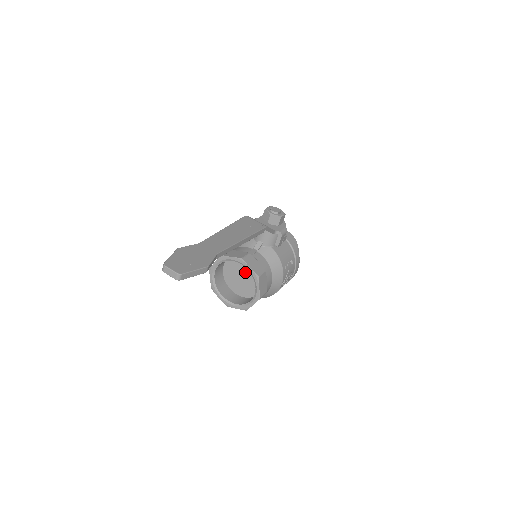
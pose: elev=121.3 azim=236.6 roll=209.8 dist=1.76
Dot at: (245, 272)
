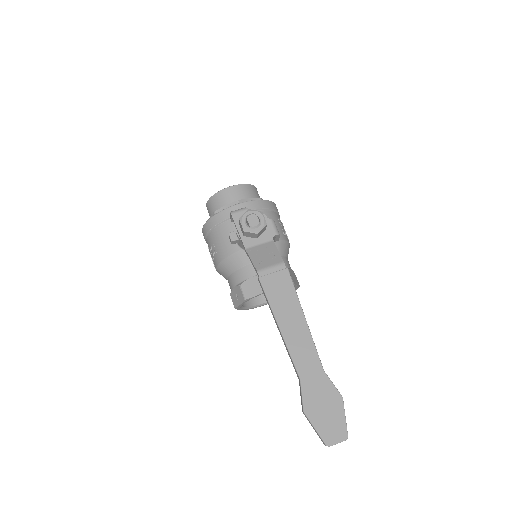
Dot at: occluded
